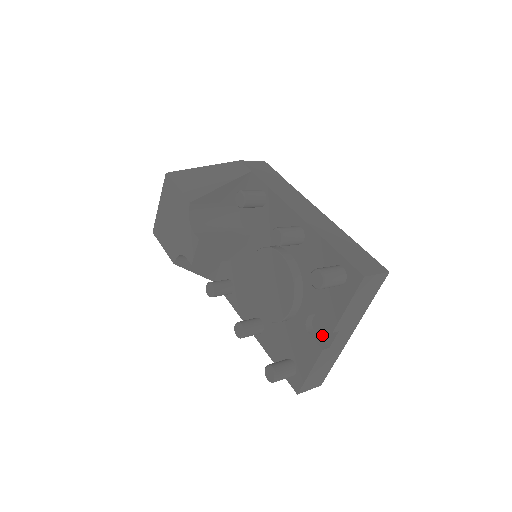
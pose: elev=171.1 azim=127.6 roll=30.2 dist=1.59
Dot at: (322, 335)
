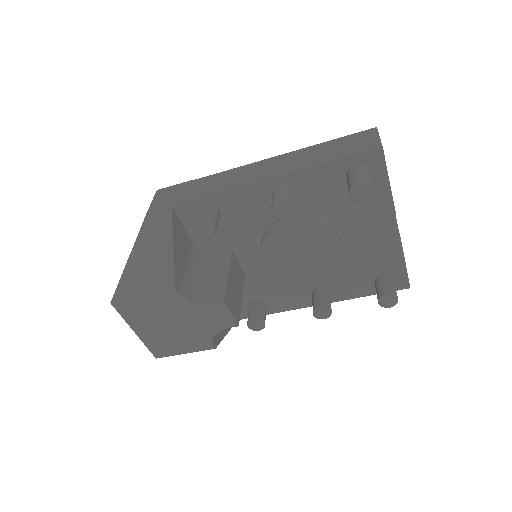
Dot at: (383, 230)
